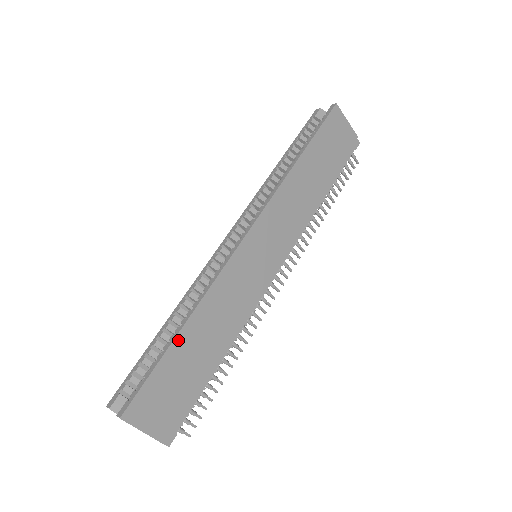
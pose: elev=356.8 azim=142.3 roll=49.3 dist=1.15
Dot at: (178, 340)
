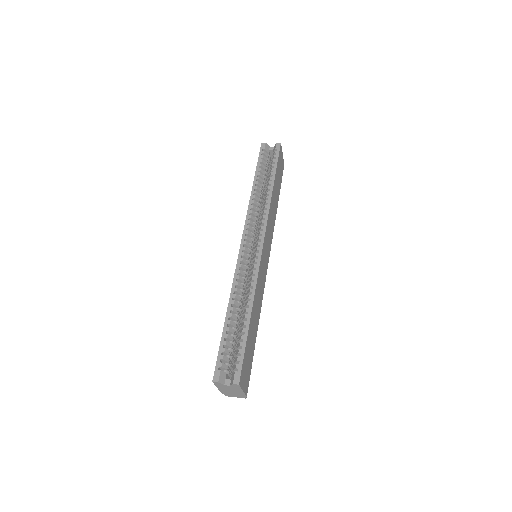
Dot at: (250, 323)
